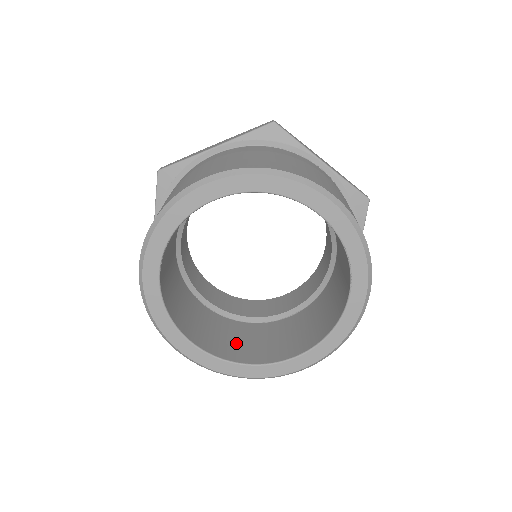
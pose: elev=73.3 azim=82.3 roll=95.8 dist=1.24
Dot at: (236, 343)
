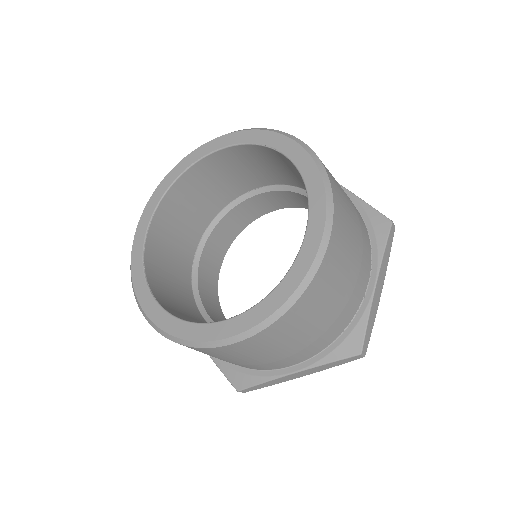
Dot at: occluded
